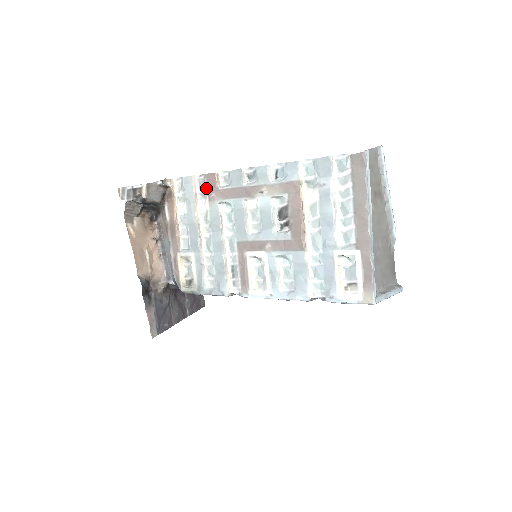
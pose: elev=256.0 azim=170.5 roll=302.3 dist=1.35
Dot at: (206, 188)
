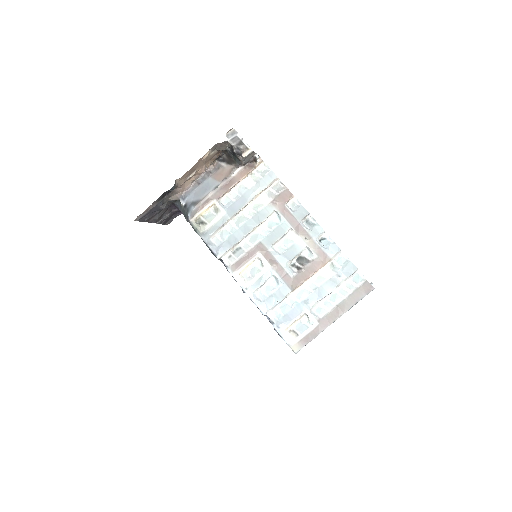
Dot at: (277, 194)
